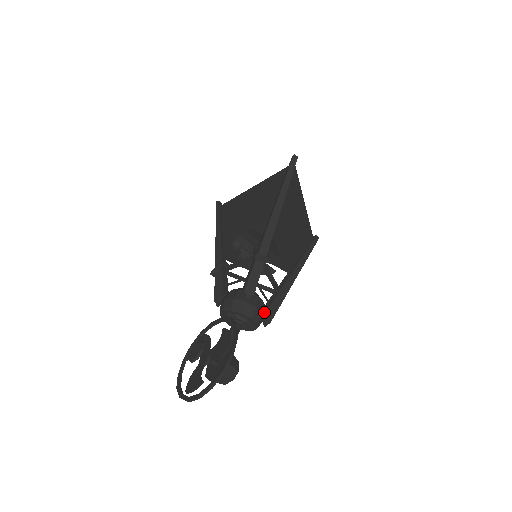
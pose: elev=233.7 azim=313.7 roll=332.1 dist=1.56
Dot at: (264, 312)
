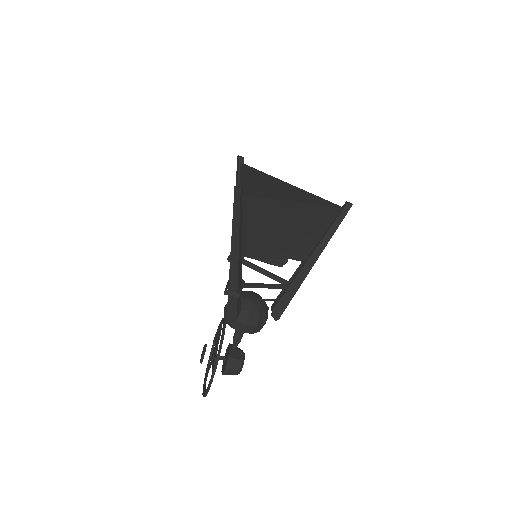
Dot at: (265, 317)
